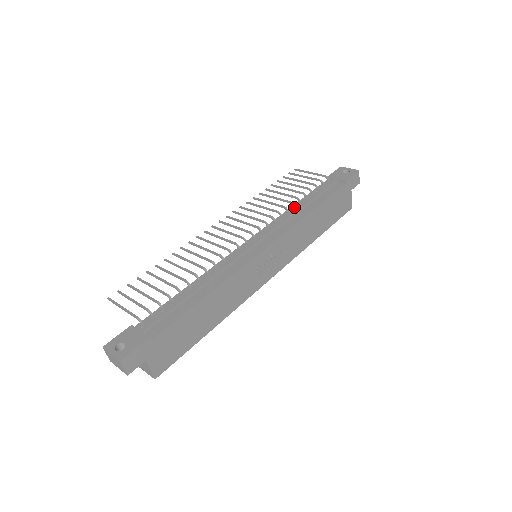
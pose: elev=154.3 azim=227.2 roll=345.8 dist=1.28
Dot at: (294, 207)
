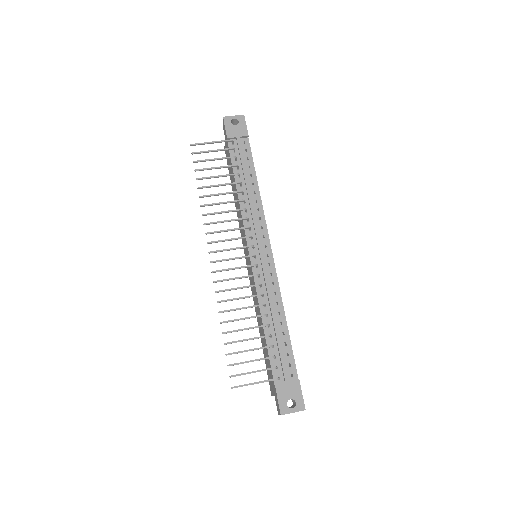
Dot at: (243, 193)
